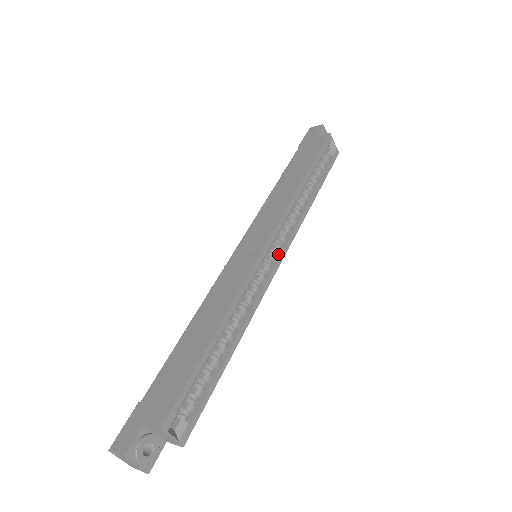
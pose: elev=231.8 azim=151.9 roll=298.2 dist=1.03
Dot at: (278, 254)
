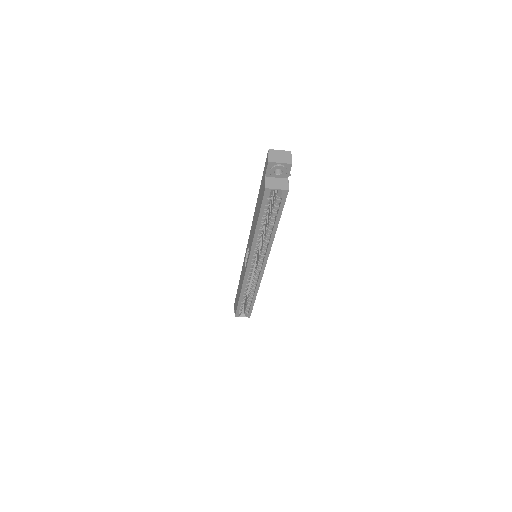
Dot at: (262, 263)
